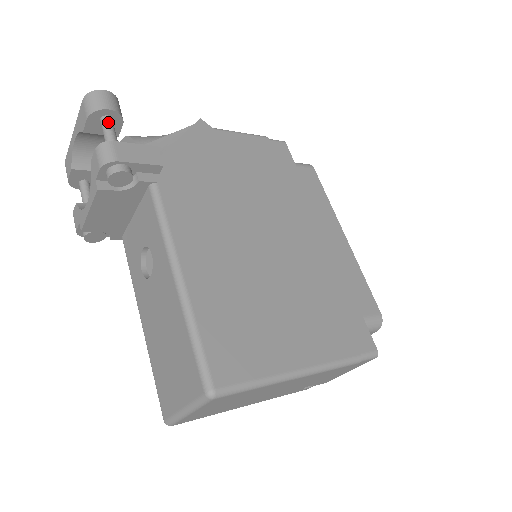
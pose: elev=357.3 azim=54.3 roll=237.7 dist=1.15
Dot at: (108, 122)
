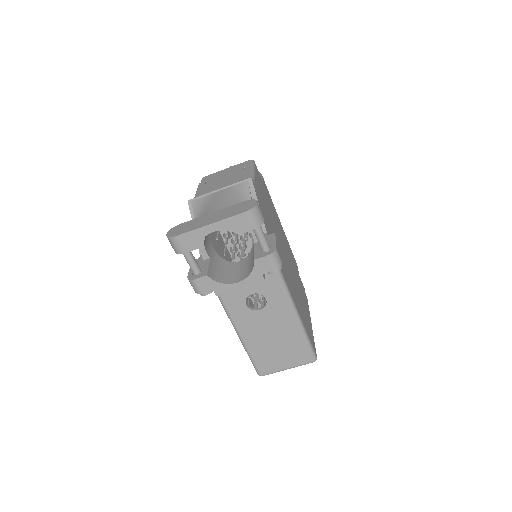
Dot at: occluded
